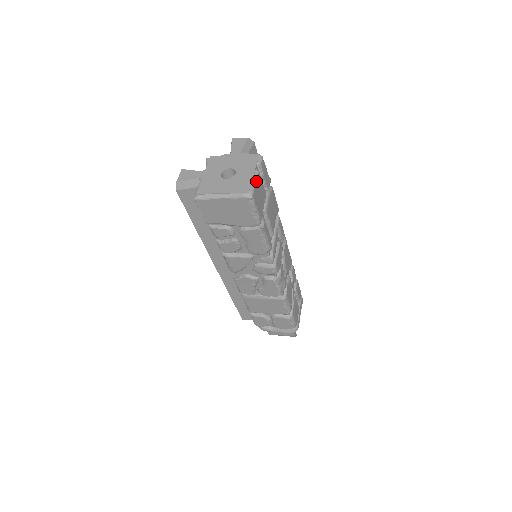
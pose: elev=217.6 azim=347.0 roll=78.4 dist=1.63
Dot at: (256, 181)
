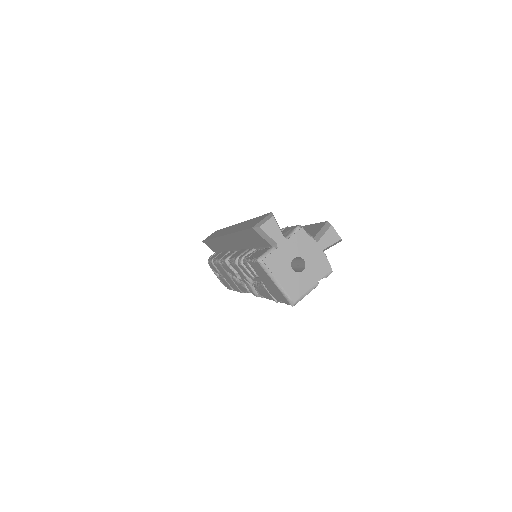
Dot at: (308, 293)
